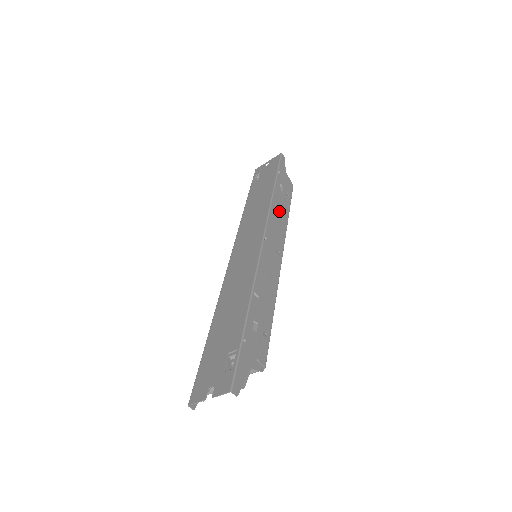
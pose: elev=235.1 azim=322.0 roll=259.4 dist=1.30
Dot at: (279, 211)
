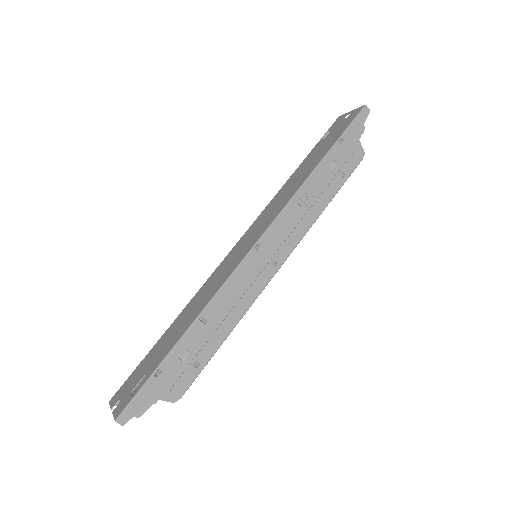
Dot at: (308, 202)
